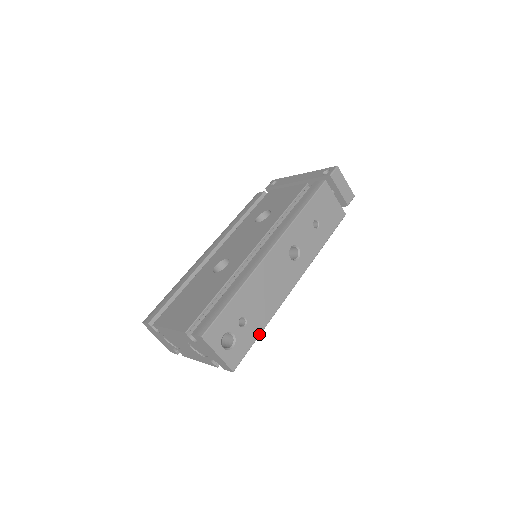
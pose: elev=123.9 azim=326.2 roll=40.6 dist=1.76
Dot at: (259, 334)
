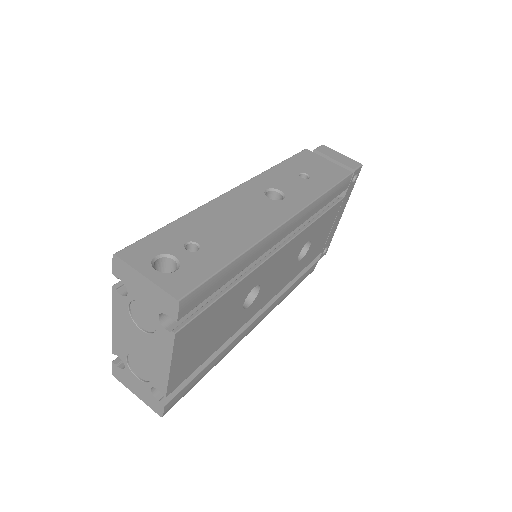
Dot at: (227, 263)
